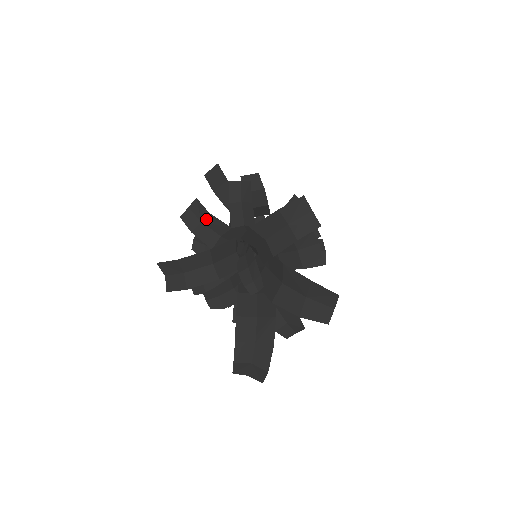
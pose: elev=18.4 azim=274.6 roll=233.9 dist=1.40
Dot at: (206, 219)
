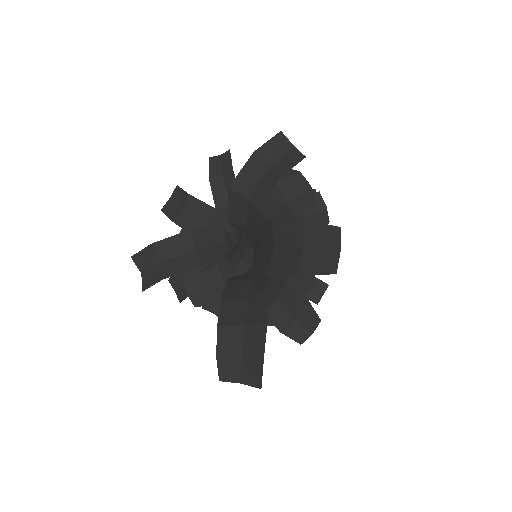
Dot at: (187, 204)
